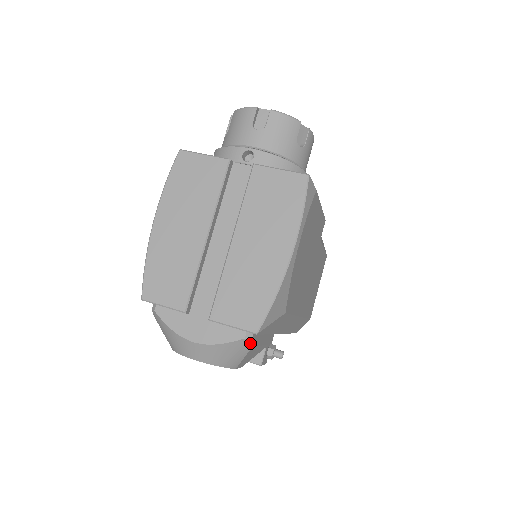
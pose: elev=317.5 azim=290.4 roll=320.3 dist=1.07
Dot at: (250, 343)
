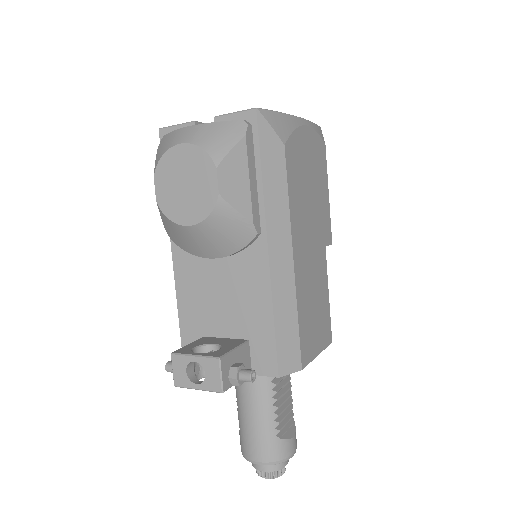
Dot at: (245, 128)
